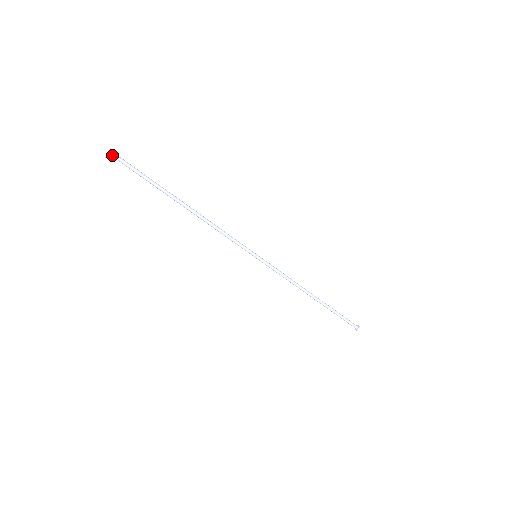
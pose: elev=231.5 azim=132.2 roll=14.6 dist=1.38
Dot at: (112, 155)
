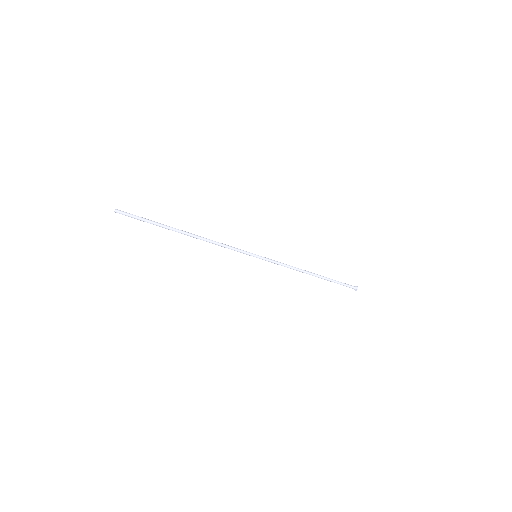
Dot at: (114, 211)
